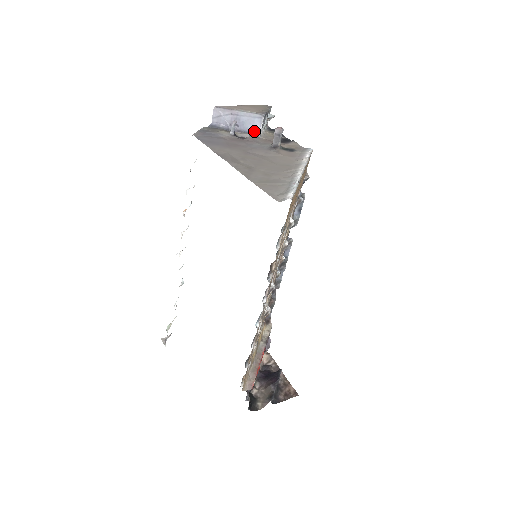
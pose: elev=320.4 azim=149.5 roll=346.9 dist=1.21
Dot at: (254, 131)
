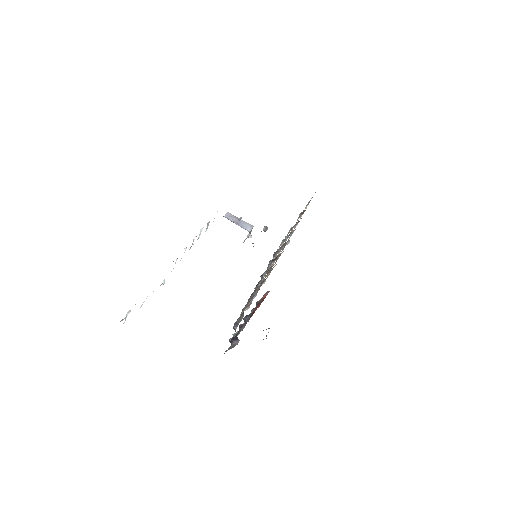
Dot at: (247, 230)
